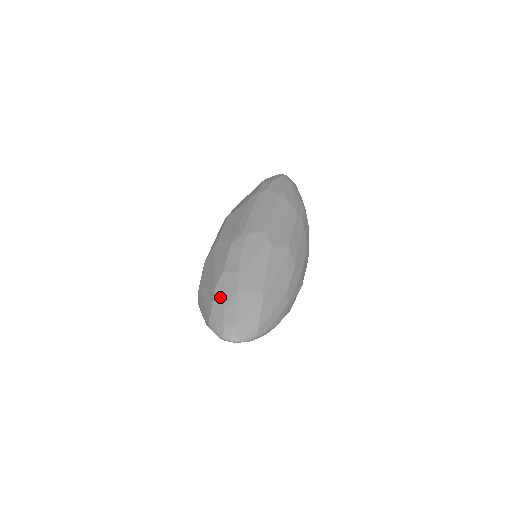
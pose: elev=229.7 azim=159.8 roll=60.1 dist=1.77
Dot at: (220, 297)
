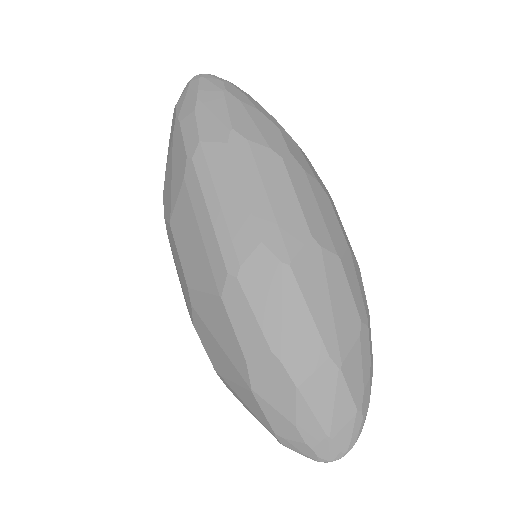
Dot at: (271, 405)
